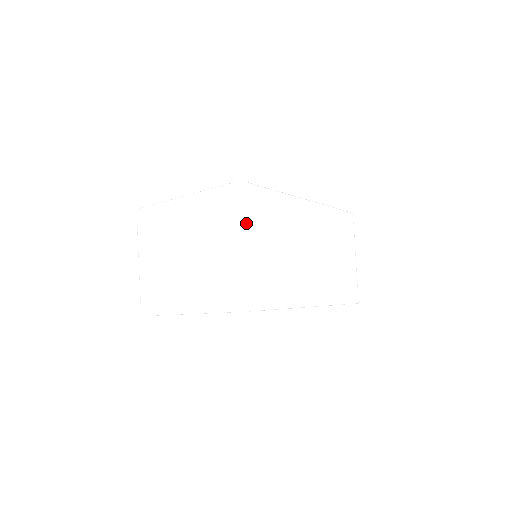
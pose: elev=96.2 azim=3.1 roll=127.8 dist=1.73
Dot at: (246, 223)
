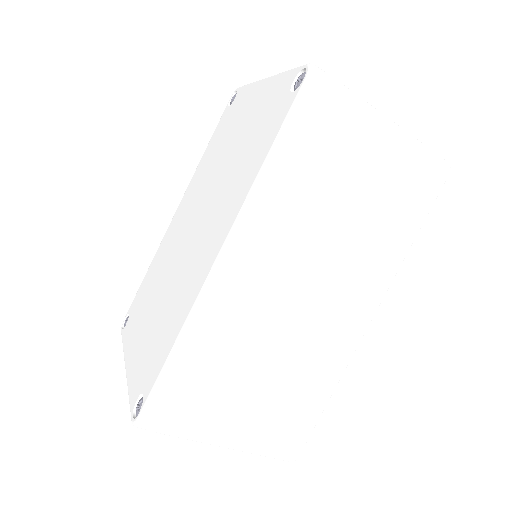
Dot at: (194, 438)
